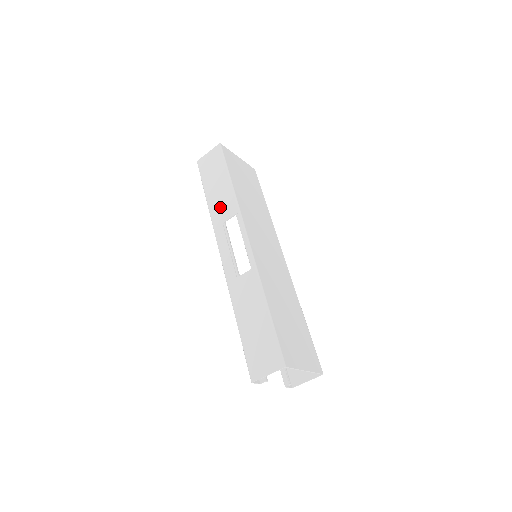
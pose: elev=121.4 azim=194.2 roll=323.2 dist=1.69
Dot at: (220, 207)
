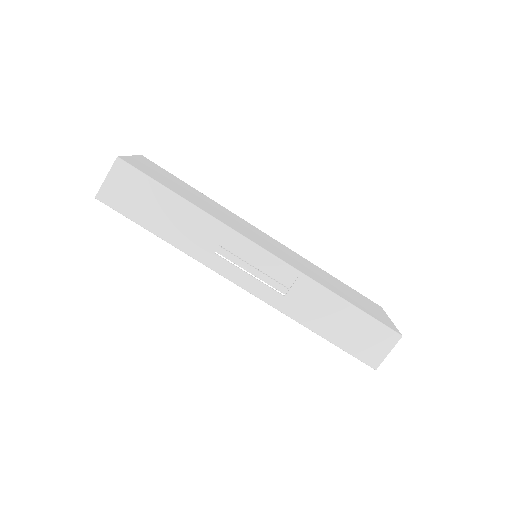
Dot at: (194, 237)
